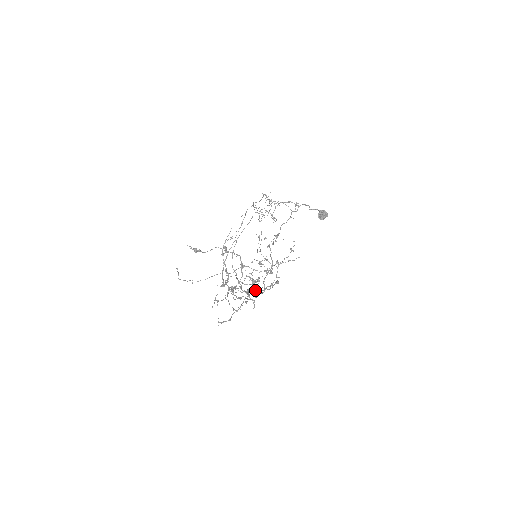
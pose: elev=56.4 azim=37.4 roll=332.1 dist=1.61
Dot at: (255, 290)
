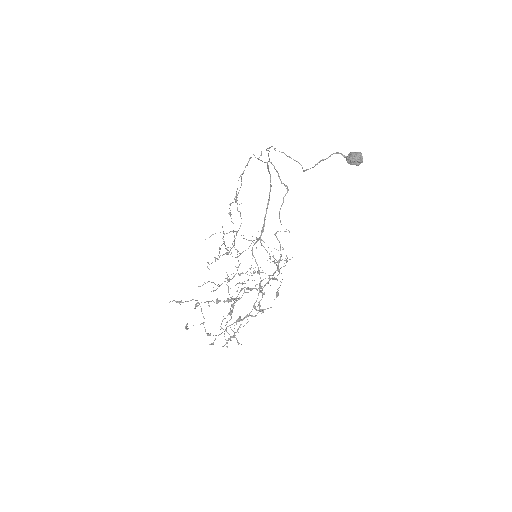
Dot at: (248, 315)
